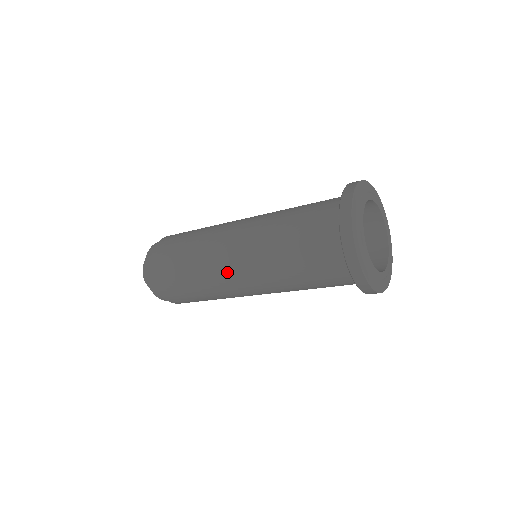
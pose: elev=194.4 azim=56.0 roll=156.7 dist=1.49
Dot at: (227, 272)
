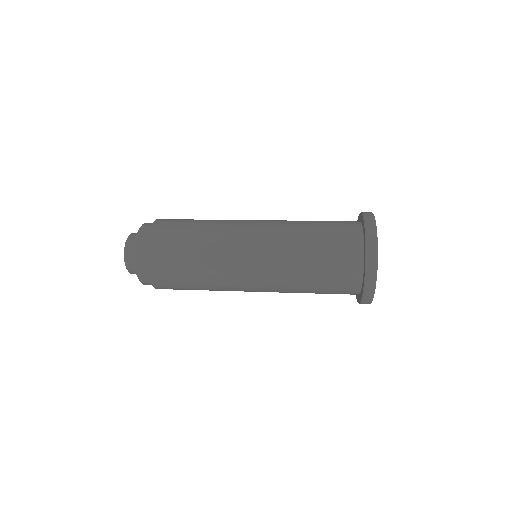
Dot at: (241, 274)
